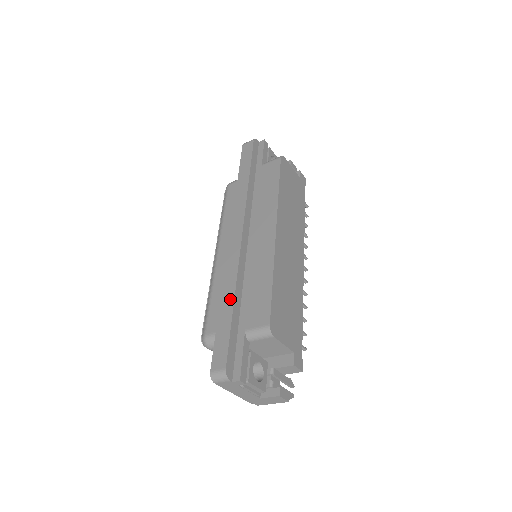
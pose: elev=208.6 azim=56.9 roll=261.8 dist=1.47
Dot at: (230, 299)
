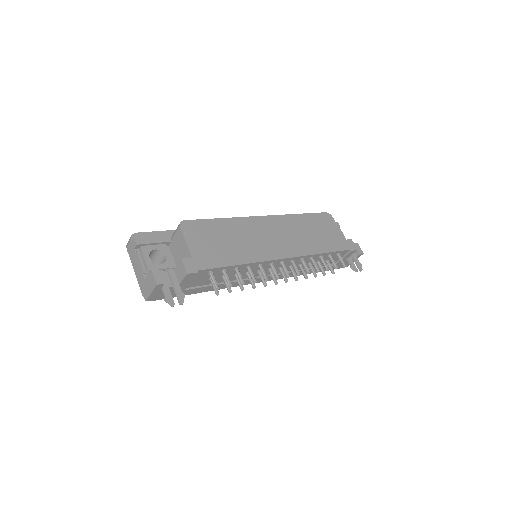
Dot at: occluded
